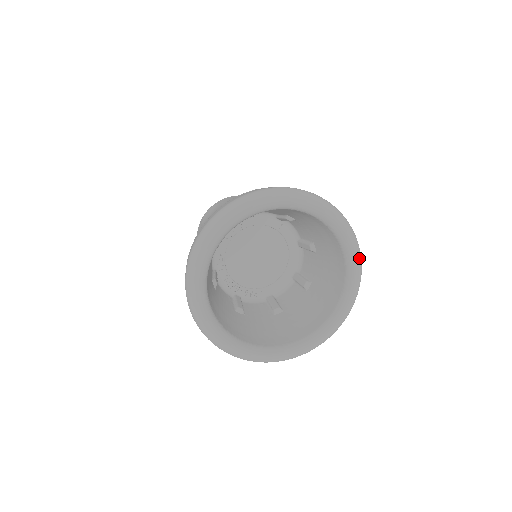
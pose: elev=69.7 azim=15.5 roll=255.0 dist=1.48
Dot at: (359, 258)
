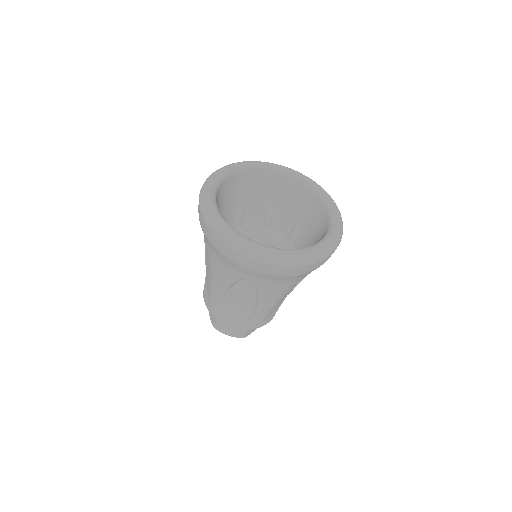
Dot at: (291, 169)
